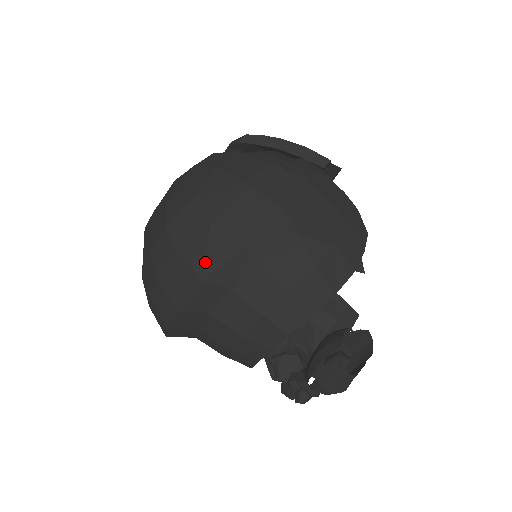
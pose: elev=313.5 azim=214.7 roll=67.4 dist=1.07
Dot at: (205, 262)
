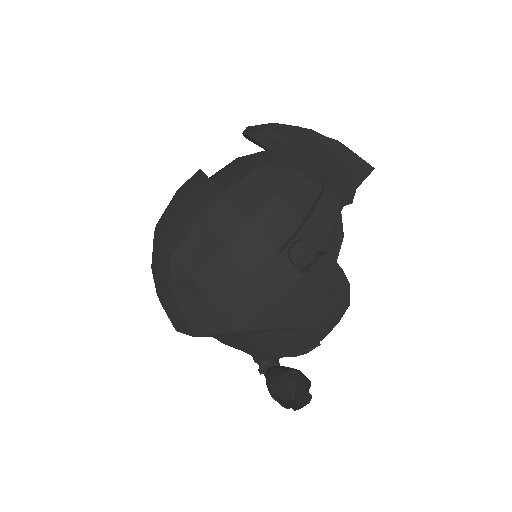
Dot at: (198, 327)
